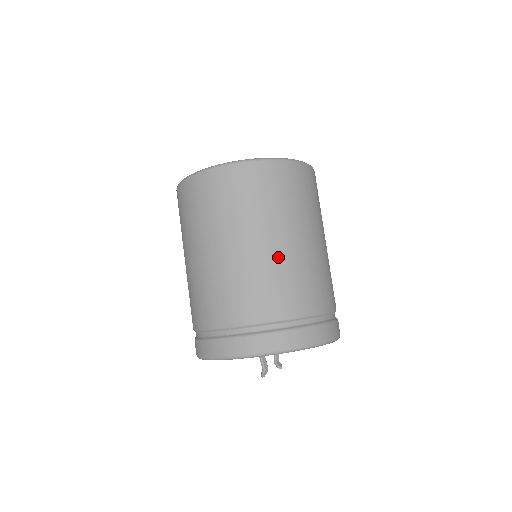
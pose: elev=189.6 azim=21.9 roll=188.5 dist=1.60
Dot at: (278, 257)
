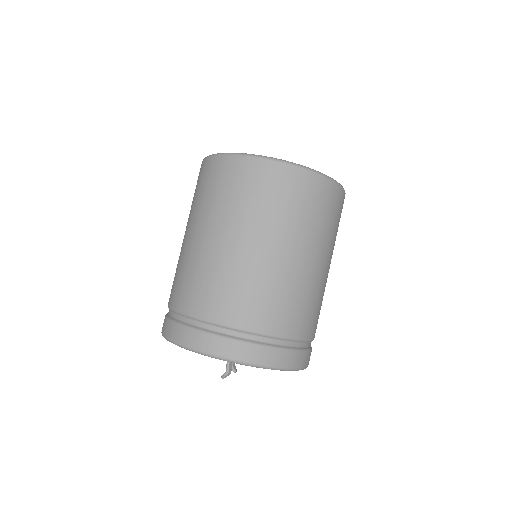
Dot at: (294, 274)
